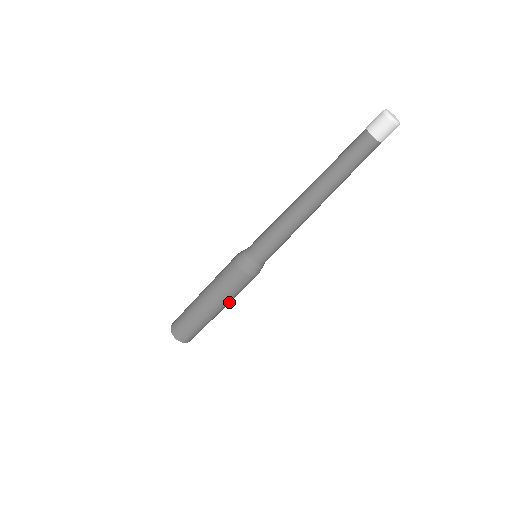
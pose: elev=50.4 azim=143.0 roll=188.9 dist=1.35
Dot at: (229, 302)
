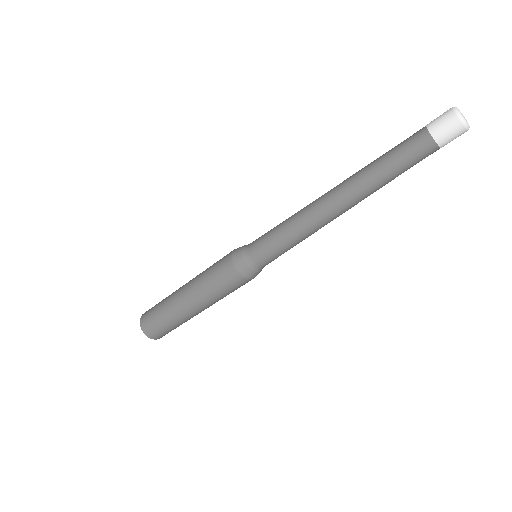
Dot at: occluded
